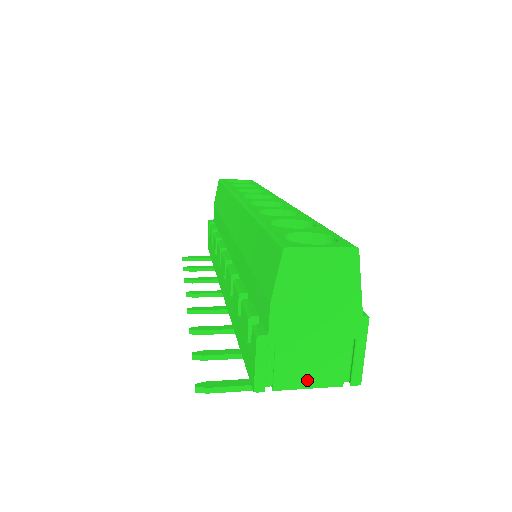
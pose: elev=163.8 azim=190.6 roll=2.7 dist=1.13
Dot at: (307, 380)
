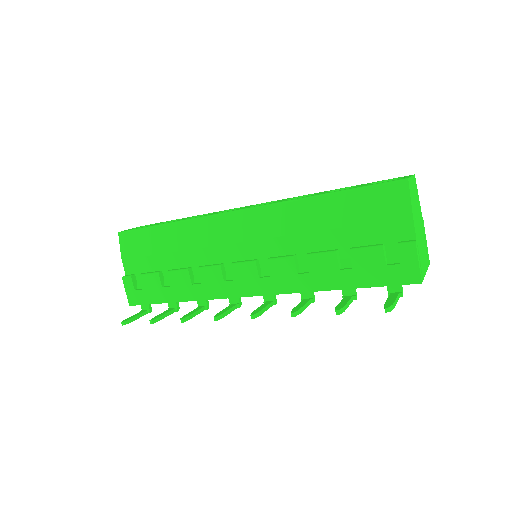
Dot at: (425, 267)
